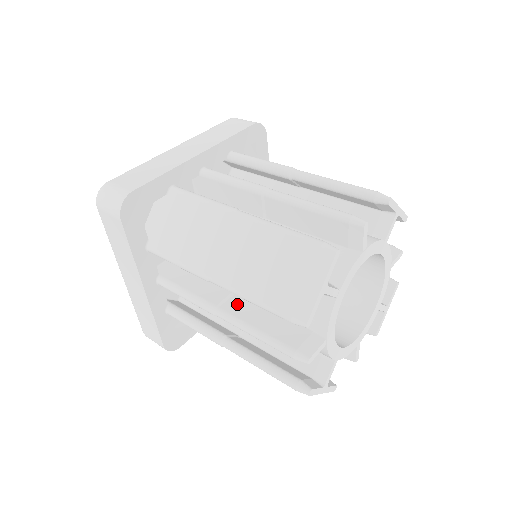
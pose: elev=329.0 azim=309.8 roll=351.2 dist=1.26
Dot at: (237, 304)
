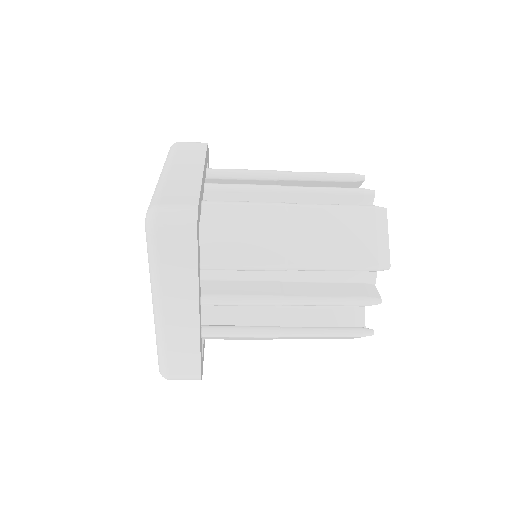
Dot at: occluded
